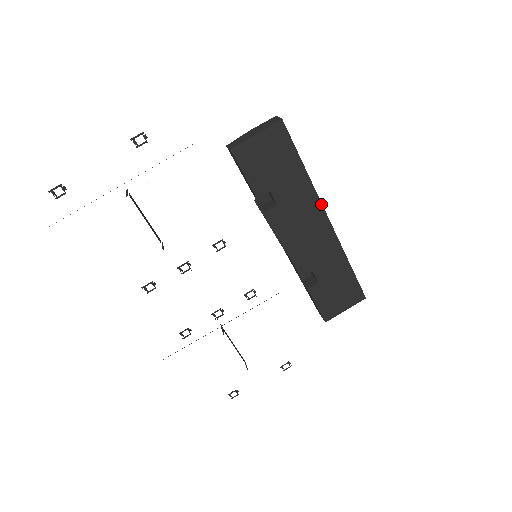
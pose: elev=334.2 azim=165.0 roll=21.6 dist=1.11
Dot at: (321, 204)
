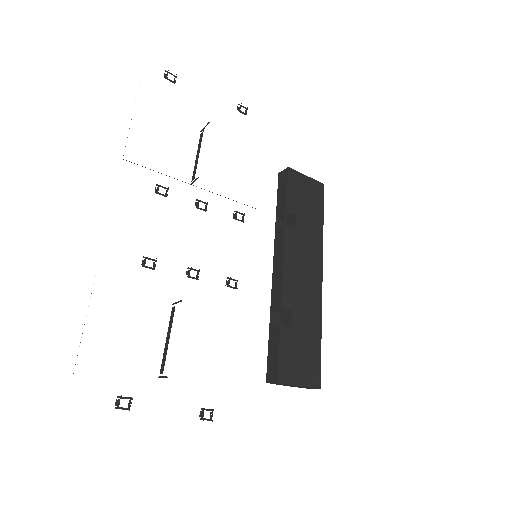
Dot at: (322, 260)
